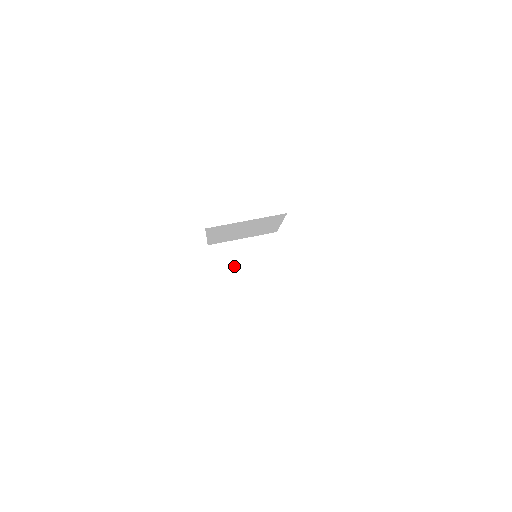
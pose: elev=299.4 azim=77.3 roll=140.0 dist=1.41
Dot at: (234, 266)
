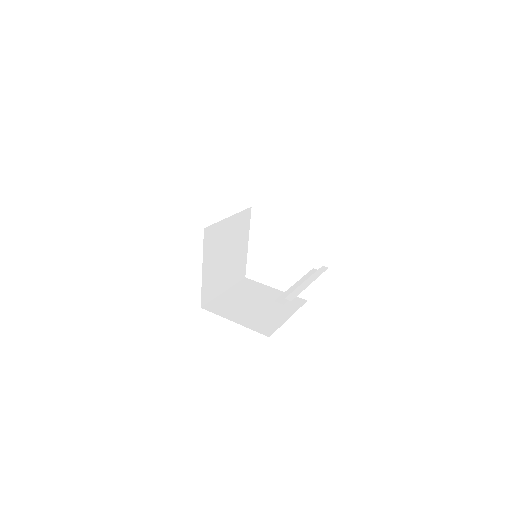
Dot at: (239, 307)
